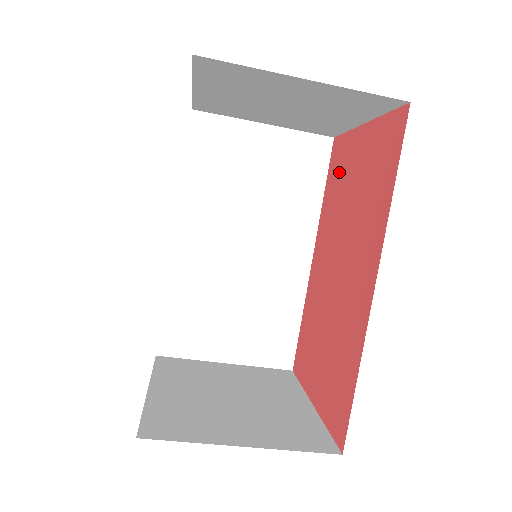
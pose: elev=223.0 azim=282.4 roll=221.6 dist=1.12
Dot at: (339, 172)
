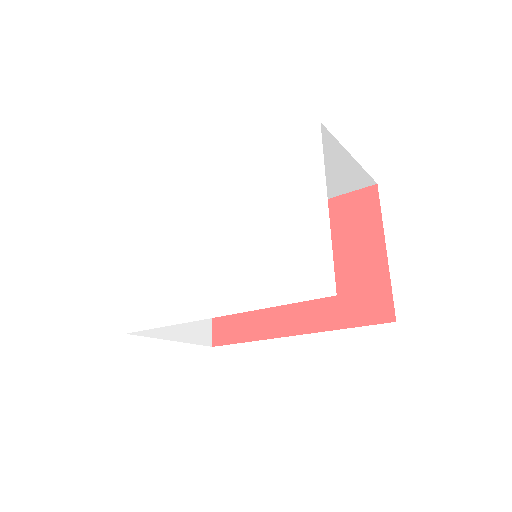
Dot at: (350, 222)
